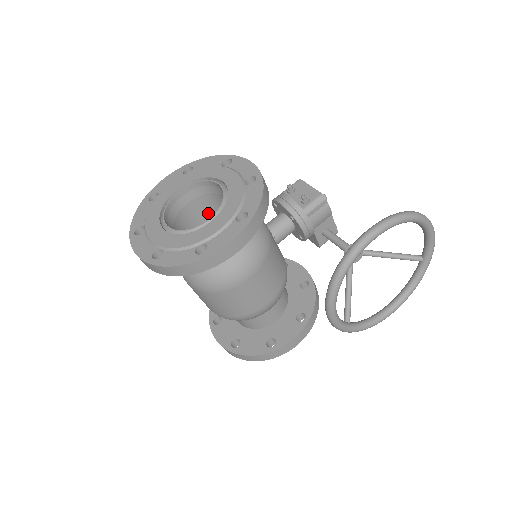
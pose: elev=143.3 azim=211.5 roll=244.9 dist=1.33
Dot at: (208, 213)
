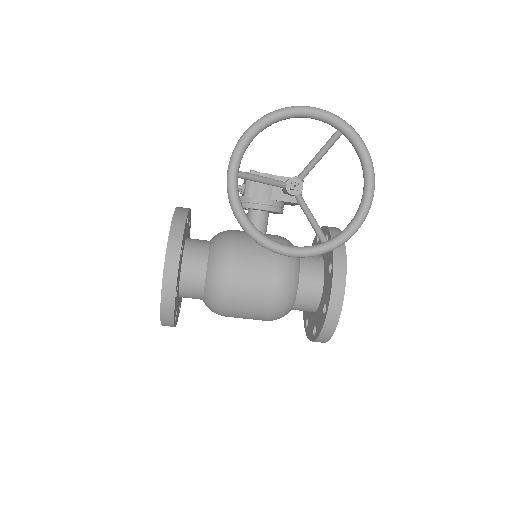
Dot at: occluded
